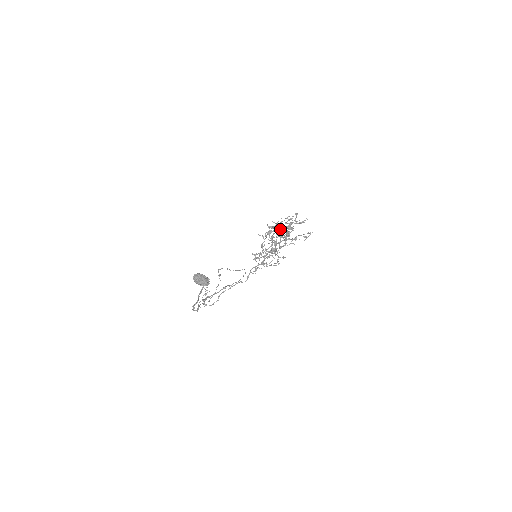
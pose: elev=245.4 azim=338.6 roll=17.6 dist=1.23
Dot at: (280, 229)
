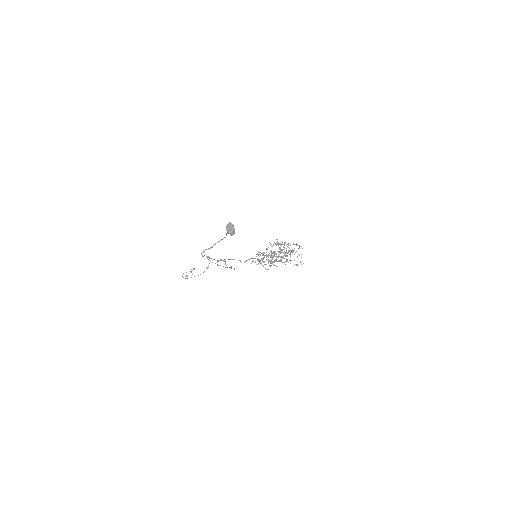
Dot at: occluded
